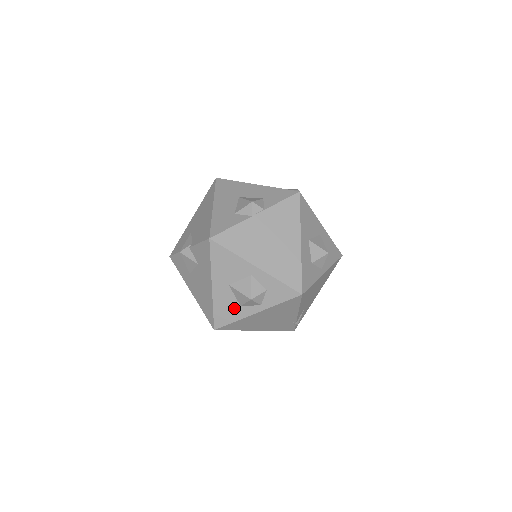
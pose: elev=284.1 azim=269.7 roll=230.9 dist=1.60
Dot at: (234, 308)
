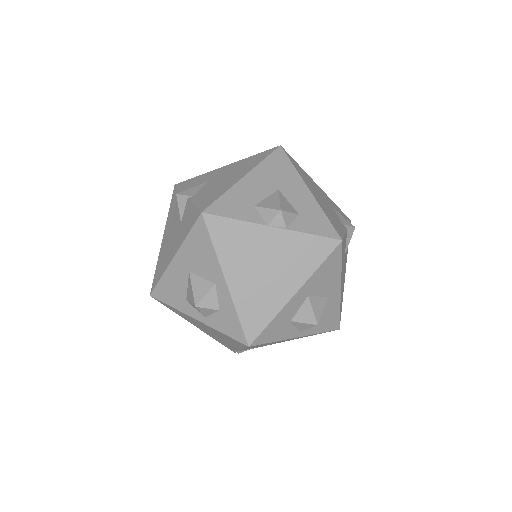
Dot at: (180, 295)
